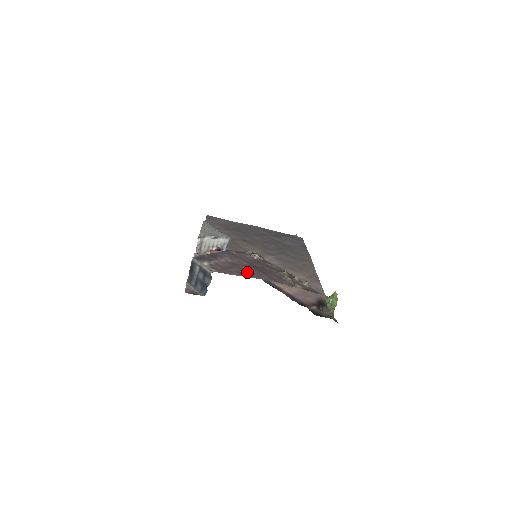
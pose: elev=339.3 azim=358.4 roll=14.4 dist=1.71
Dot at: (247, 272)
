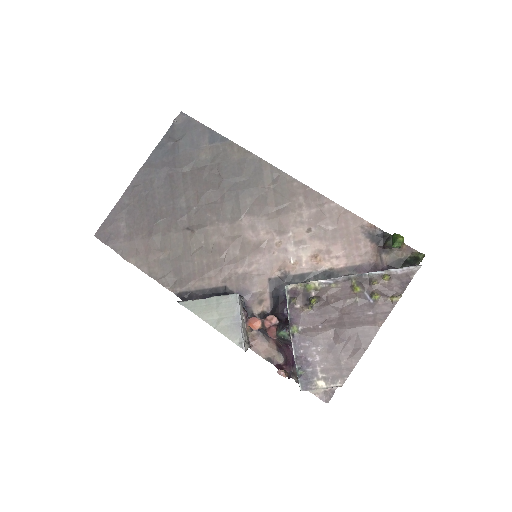
Dot at: (353, 344)
